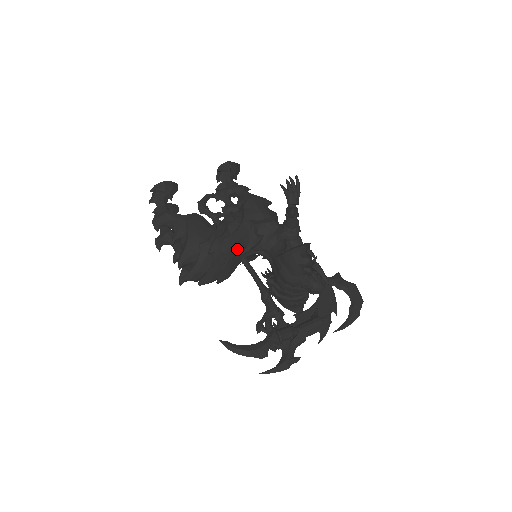
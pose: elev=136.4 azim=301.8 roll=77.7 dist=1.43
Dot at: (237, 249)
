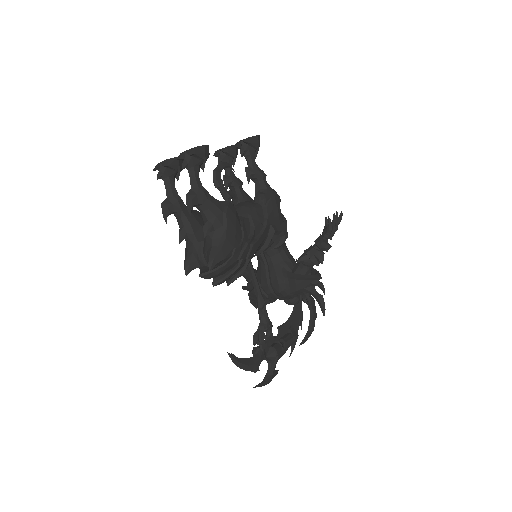
Dot at: occluded
